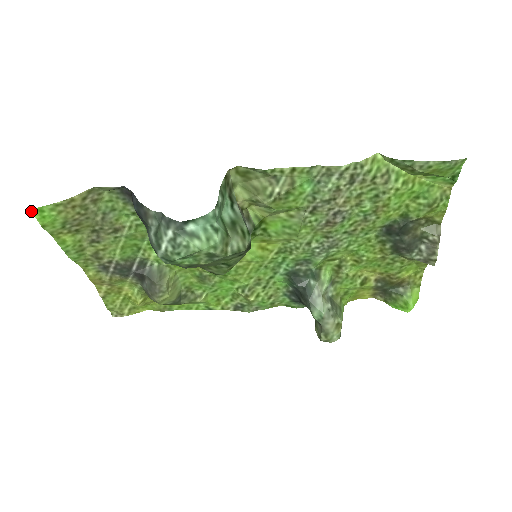
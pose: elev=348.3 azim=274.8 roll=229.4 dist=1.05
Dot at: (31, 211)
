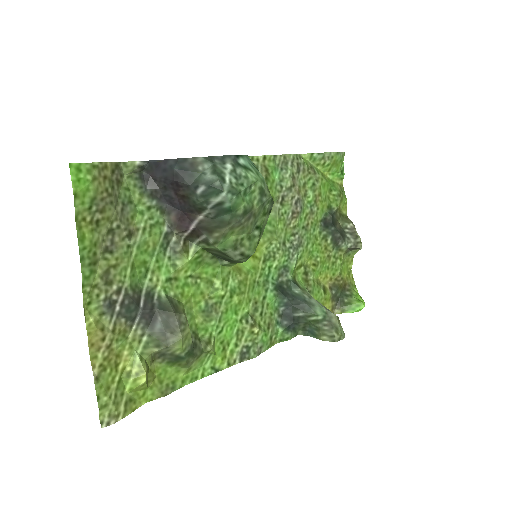
Dot at: (69, 167)
